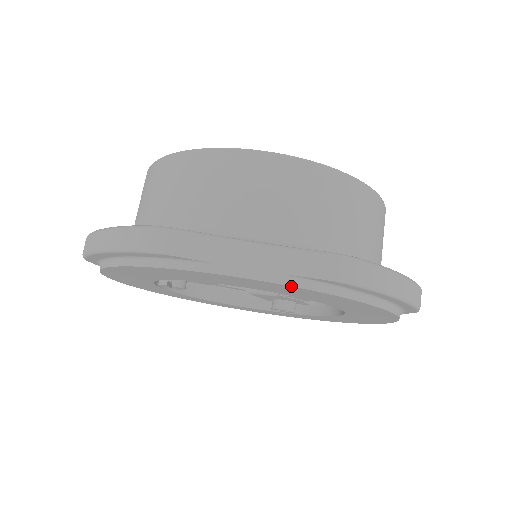
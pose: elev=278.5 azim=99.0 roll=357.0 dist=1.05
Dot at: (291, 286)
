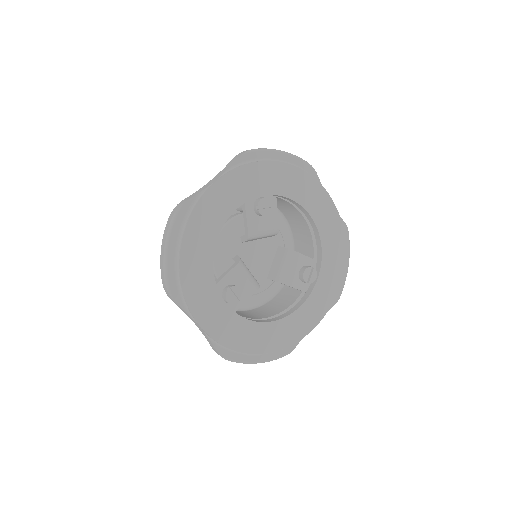
Dot at: (234, 169)
